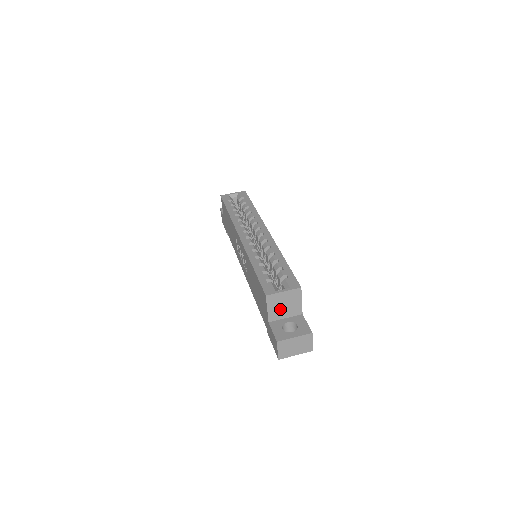
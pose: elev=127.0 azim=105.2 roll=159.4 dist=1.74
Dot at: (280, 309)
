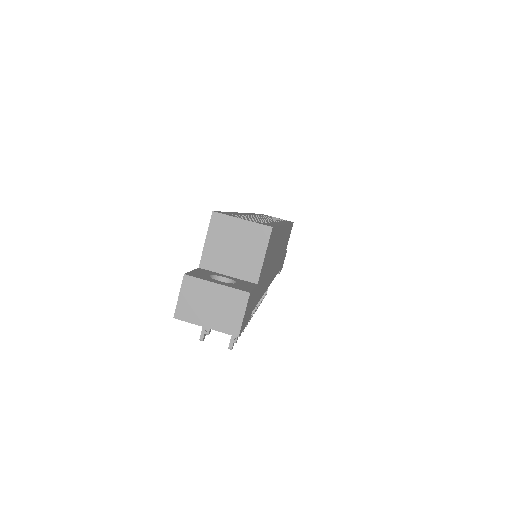
Dot at: (225, 252)
